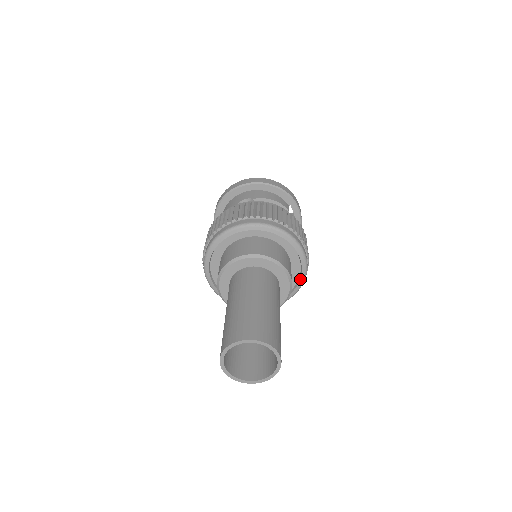
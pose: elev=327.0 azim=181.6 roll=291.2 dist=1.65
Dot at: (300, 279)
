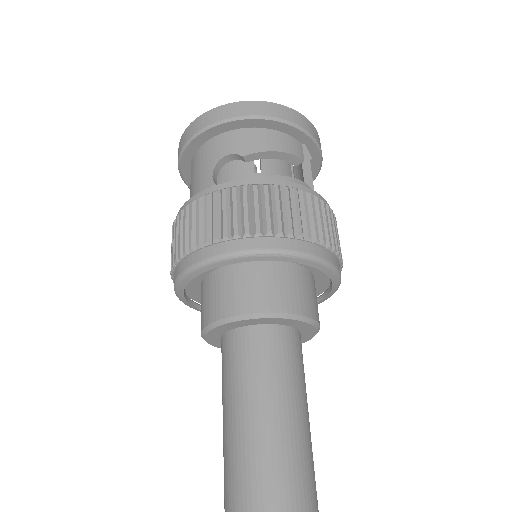
Dot at: (328, 294)
